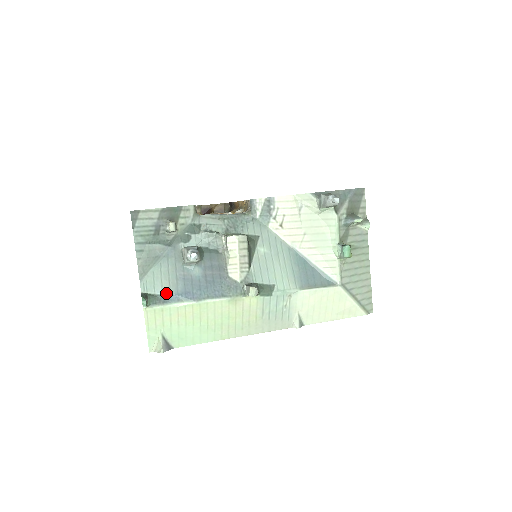
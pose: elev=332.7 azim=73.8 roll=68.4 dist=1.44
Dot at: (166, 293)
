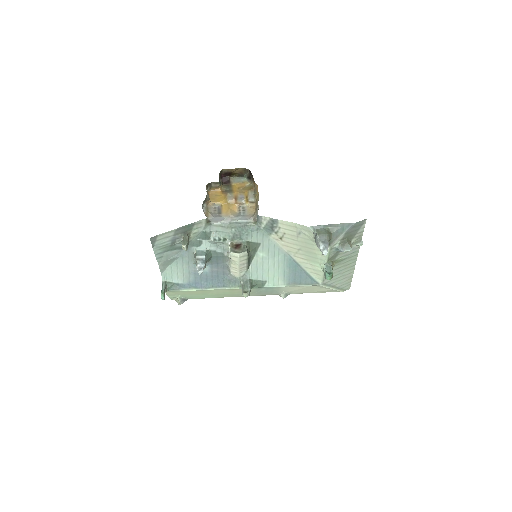
Dot at: (181, 282)
